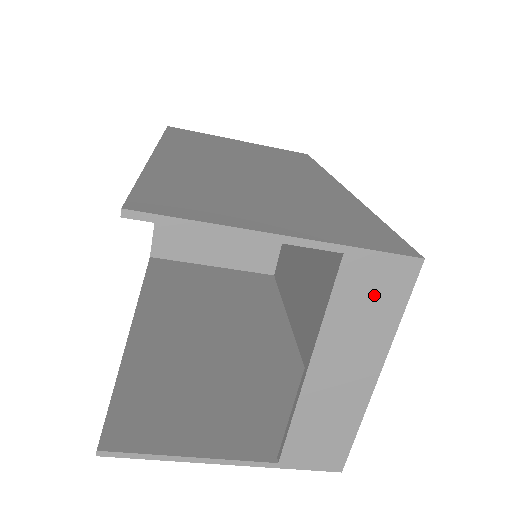
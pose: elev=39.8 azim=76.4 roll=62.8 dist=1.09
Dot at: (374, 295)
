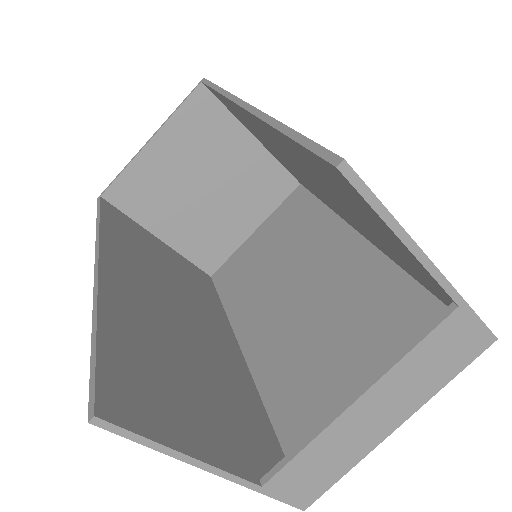
Dot at: (449, 353)
